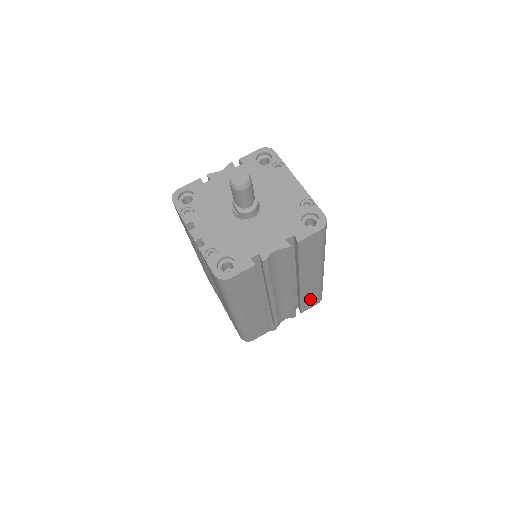
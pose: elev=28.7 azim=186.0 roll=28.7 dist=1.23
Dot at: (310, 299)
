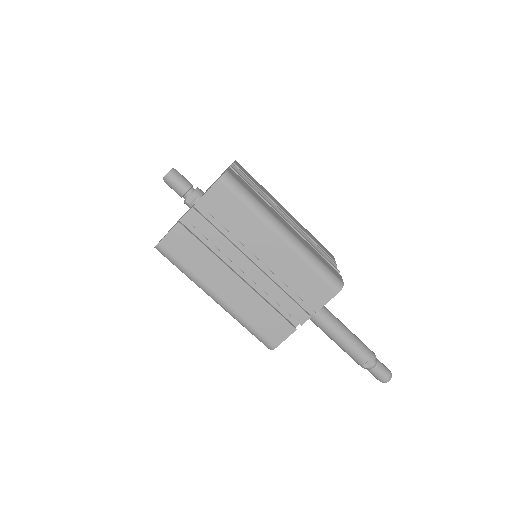
Dot at: (319, 244)
